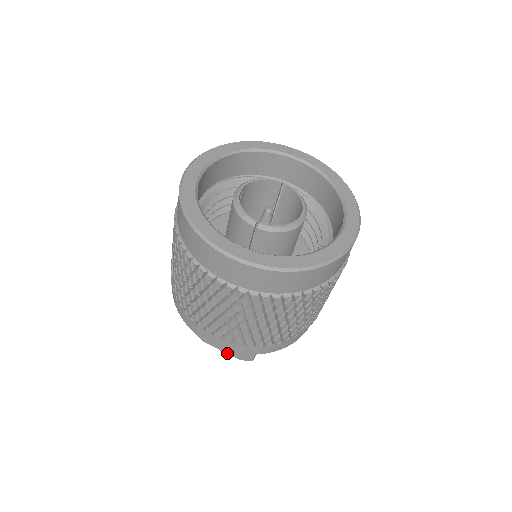
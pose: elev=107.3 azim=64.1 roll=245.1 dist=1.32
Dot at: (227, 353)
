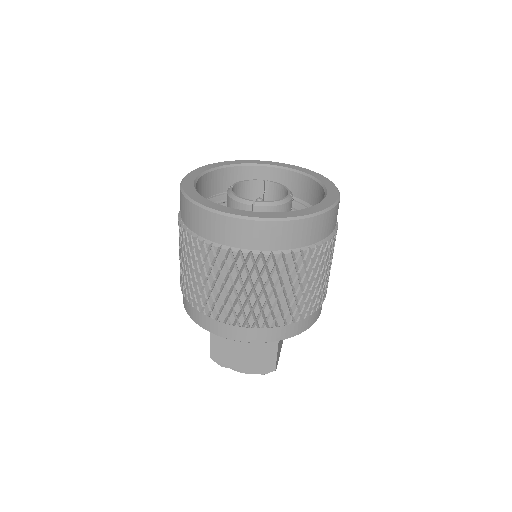
Dot at: (248, 372)
